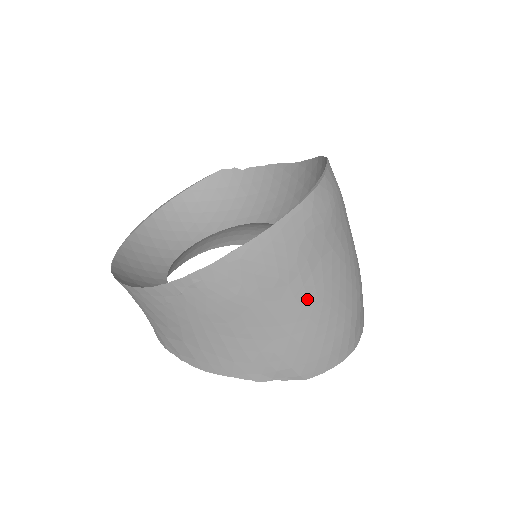
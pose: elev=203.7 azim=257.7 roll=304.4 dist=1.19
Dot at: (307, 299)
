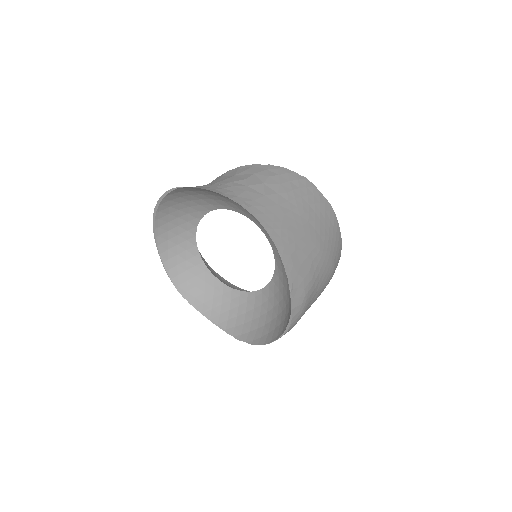
Dot at: occluded
